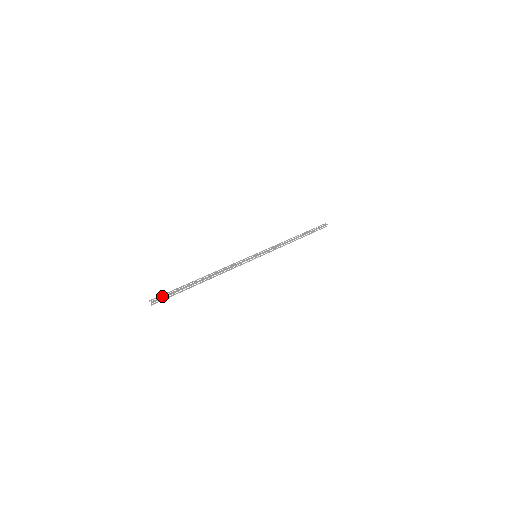
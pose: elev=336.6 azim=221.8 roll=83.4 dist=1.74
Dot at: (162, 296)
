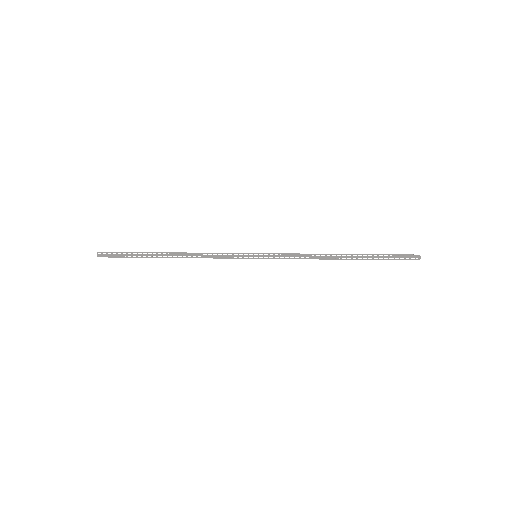
Dot at: (112, 253)
